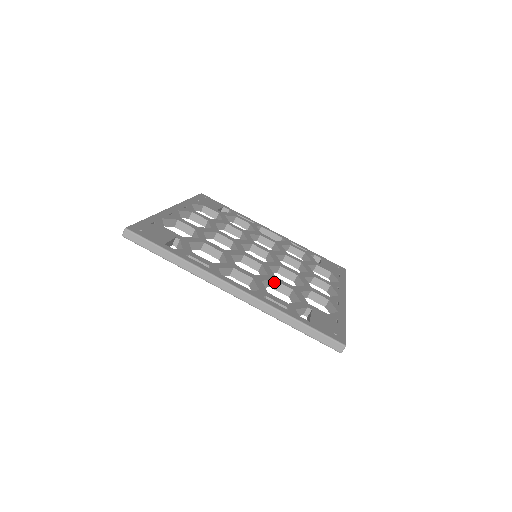
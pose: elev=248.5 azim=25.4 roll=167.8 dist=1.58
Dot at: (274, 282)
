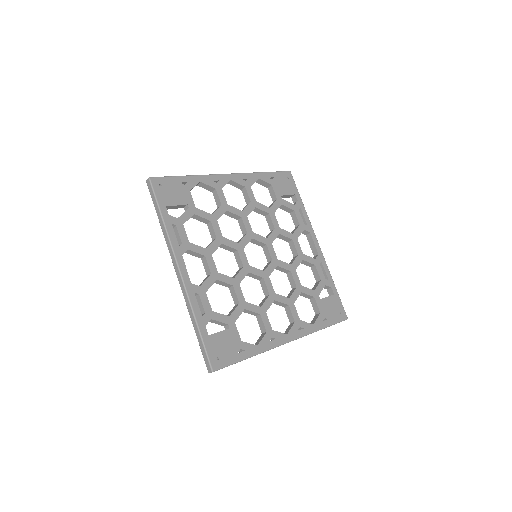
Dot at: (232, 287)
